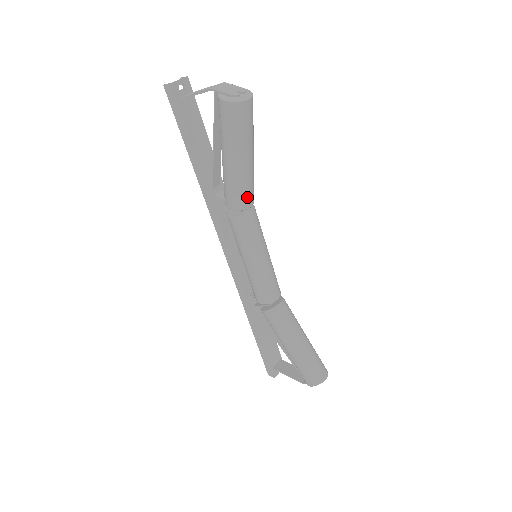
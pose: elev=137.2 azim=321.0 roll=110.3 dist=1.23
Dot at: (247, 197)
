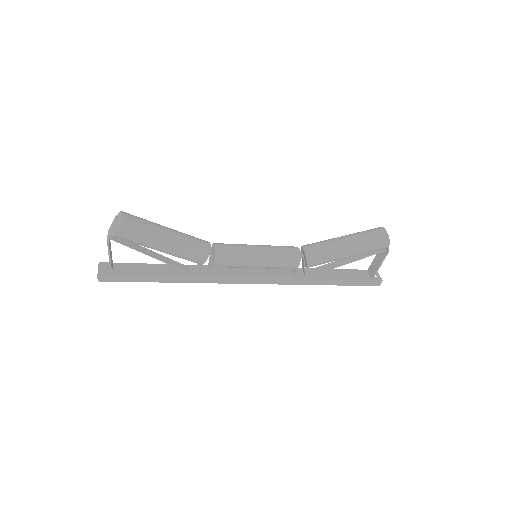
Dot at: (200, 244)
